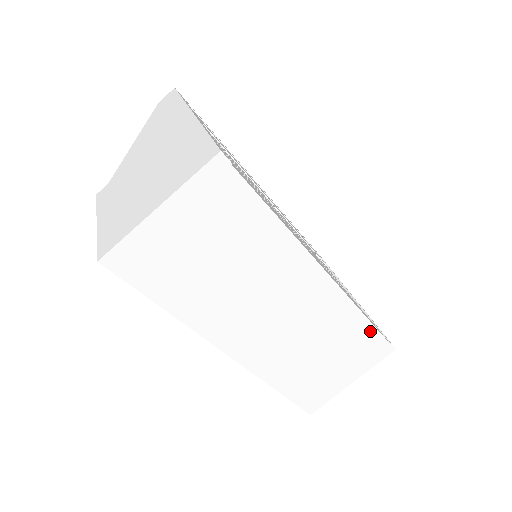
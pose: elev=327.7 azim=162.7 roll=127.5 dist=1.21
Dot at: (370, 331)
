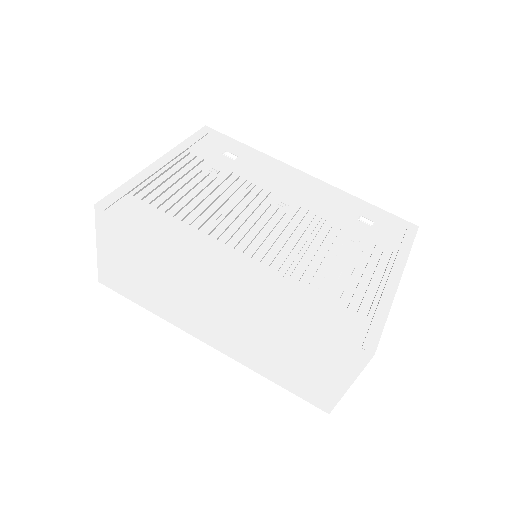
Dot at: (320, 331)
